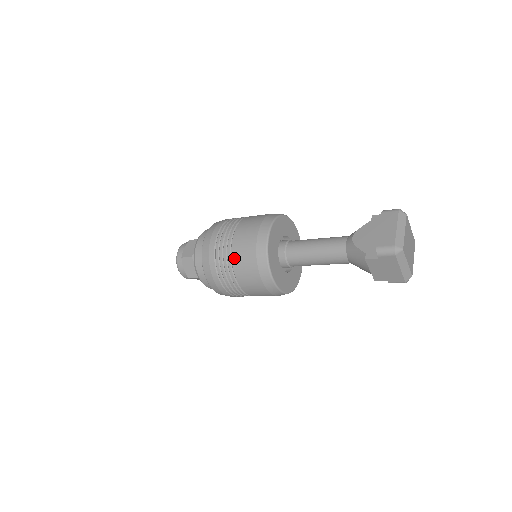
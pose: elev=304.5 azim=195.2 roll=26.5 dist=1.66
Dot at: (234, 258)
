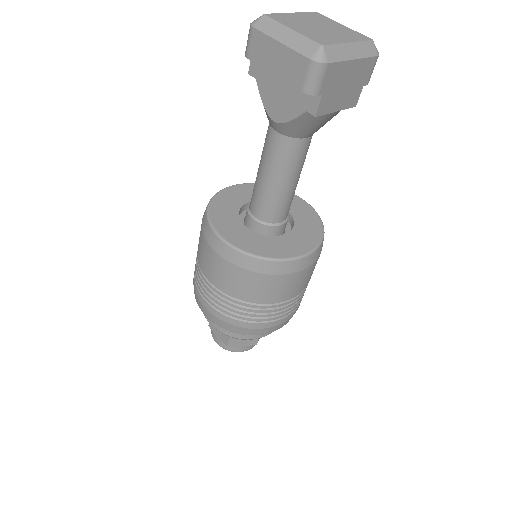
Dot at: (247, 299)
